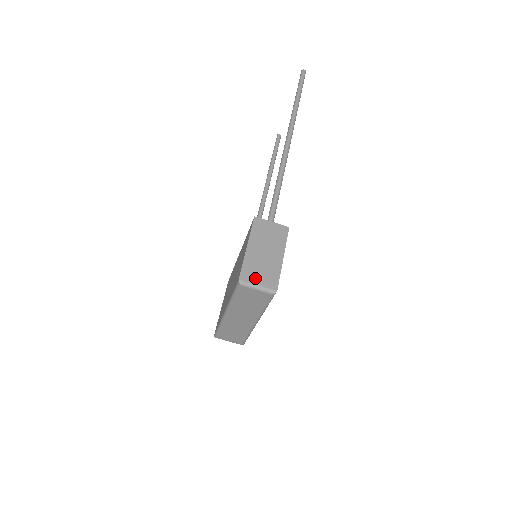
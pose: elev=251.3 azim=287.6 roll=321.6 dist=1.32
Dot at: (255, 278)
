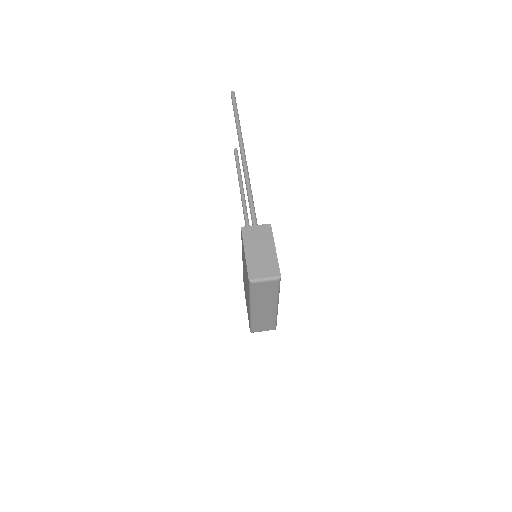
Dot at: (260, 273)
